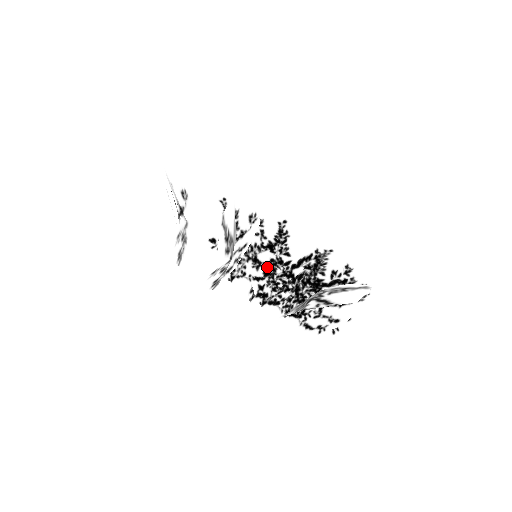
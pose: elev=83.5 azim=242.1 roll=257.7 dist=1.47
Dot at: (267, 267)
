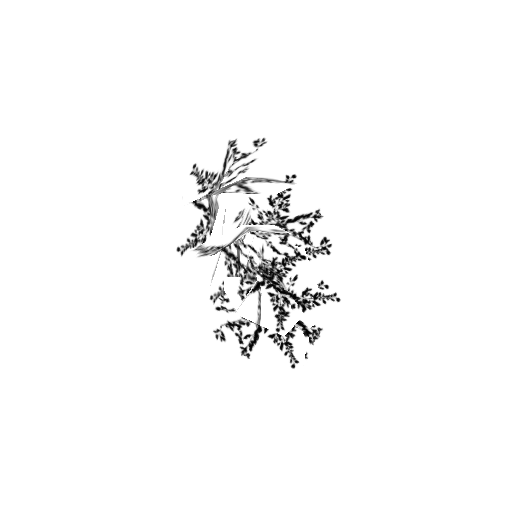
Dot at: (263, 267)
